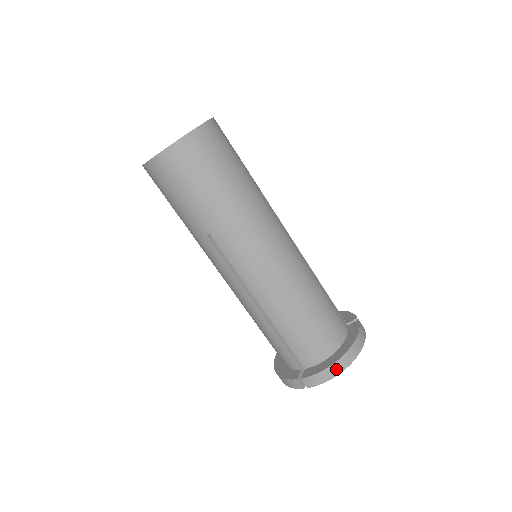
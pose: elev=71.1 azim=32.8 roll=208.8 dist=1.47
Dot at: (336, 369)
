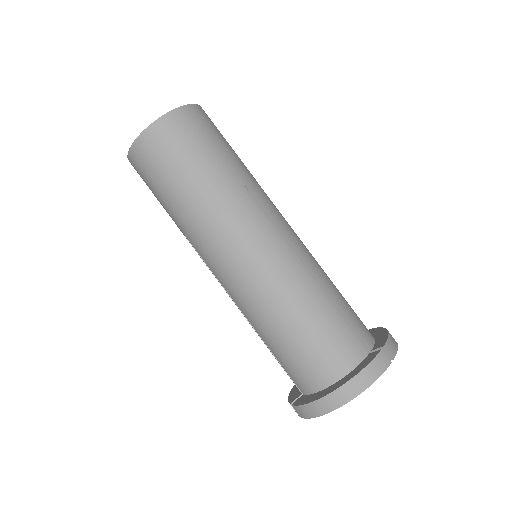
Dot at: (321, 407)
